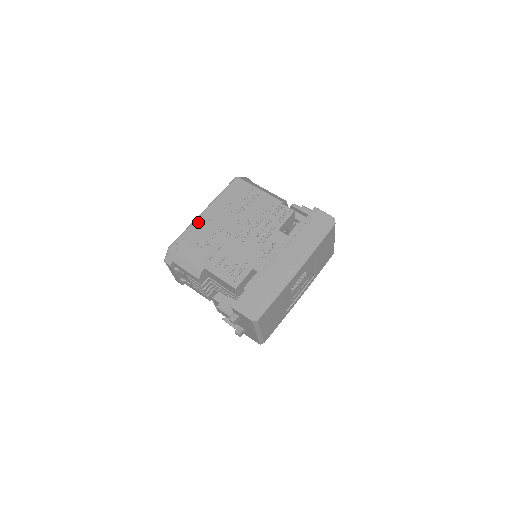
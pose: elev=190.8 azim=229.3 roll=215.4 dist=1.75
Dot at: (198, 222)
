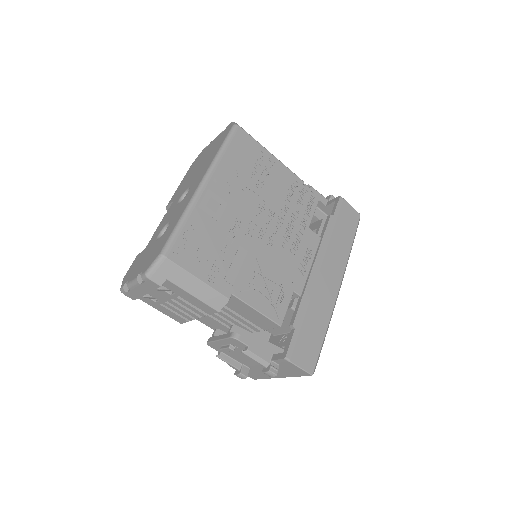
Dot at: (201, 205)
